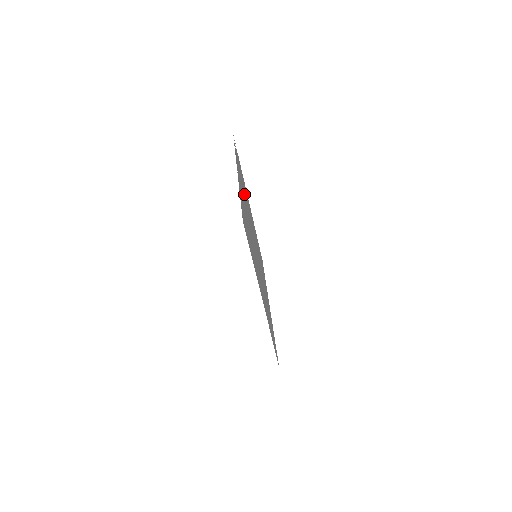
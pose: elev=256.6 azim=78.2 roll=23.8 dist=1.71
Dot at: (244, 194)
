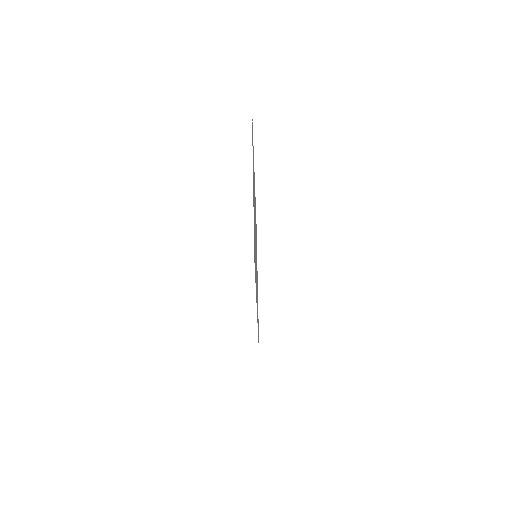
Dot at: occluded
